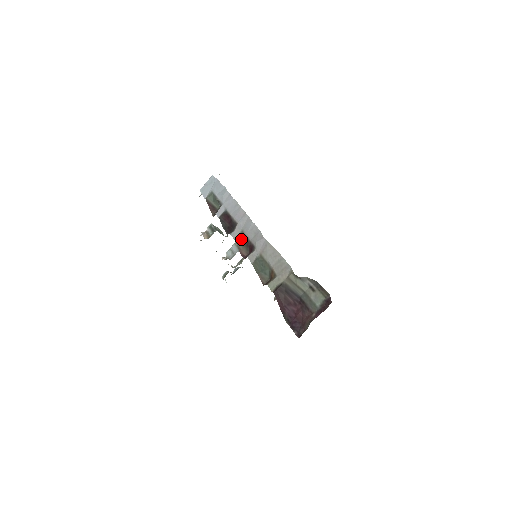
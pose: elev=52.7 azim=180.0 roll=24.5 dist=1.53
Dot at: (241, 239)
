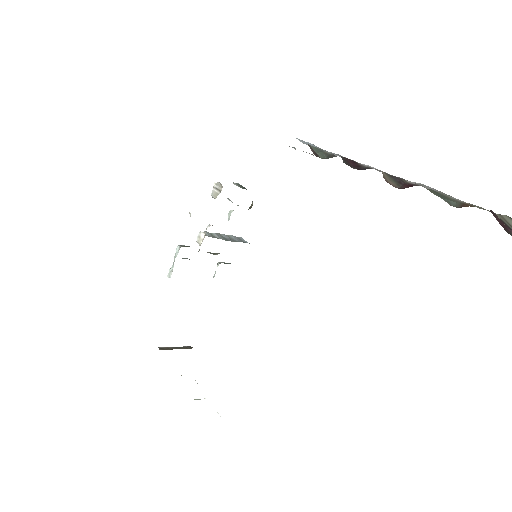
Dot at: (390, 175)
